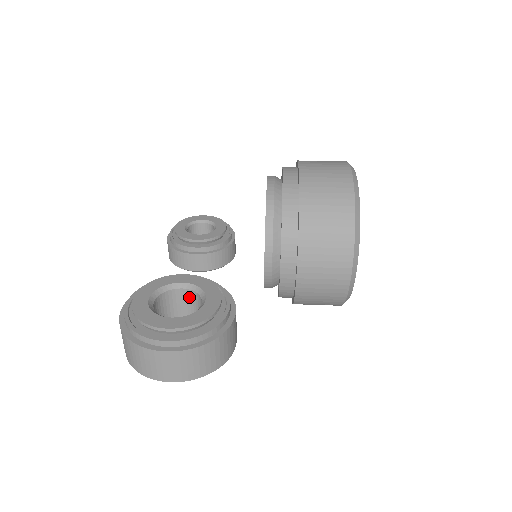
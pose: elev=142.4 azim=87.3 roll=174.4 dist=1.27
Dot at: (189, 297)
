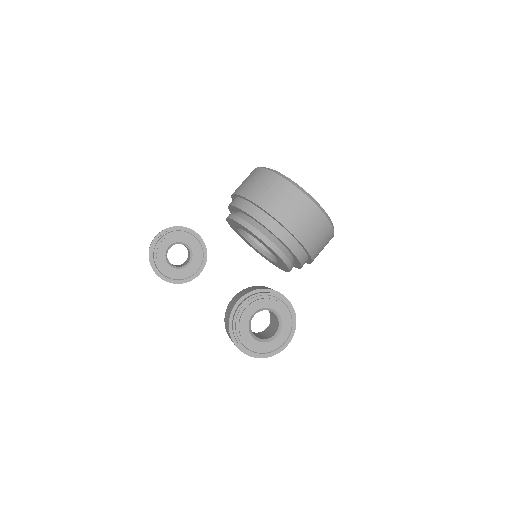
Dot at: occluded
